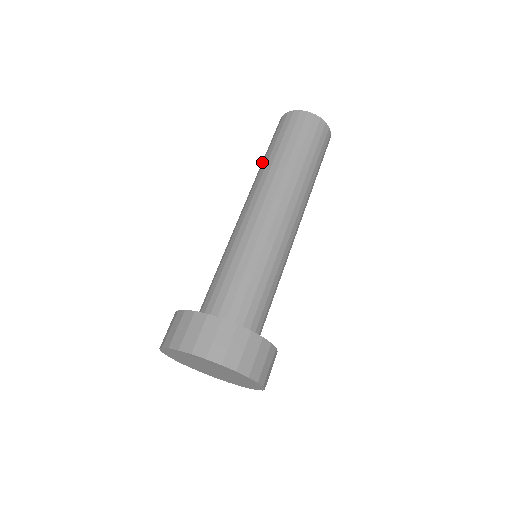
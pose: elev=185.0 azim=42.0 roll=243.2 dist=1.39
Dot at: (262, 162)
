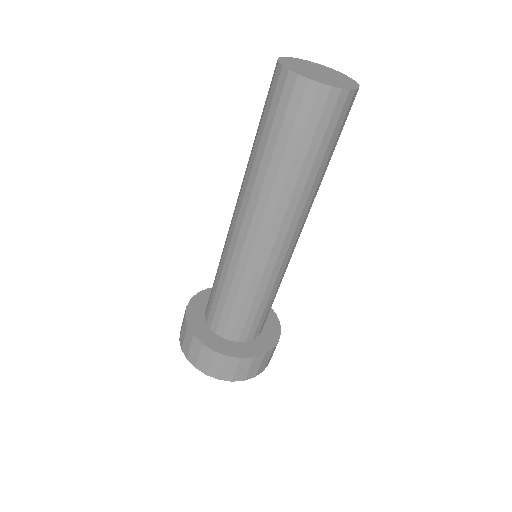
Dot at: occluded
